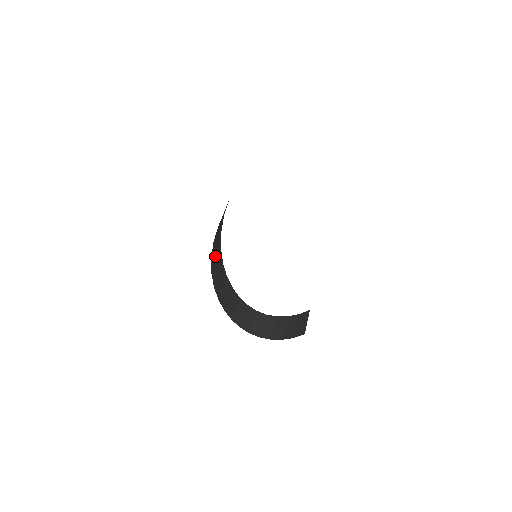
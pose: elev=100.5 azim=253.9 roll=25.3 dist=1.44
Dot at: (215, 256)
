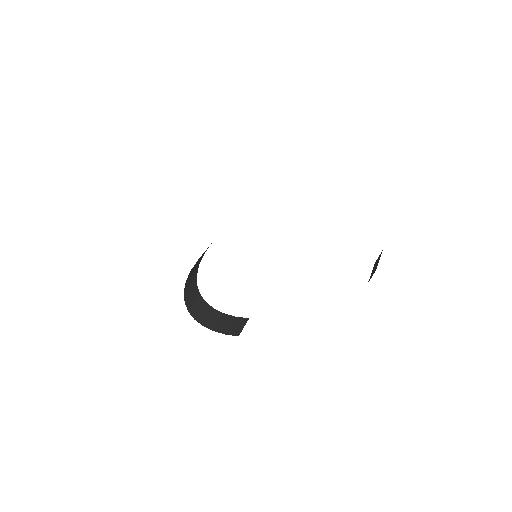
Dot at: occluded
